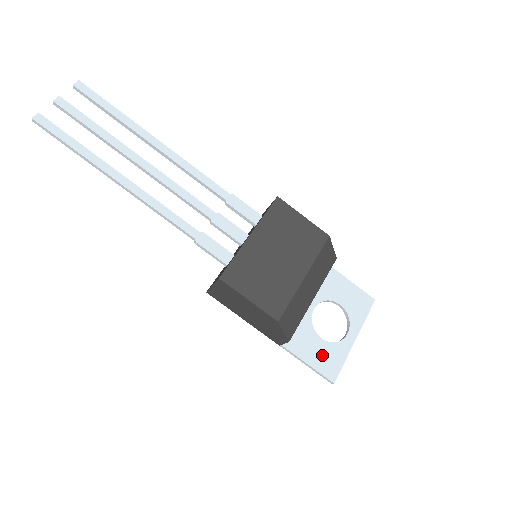
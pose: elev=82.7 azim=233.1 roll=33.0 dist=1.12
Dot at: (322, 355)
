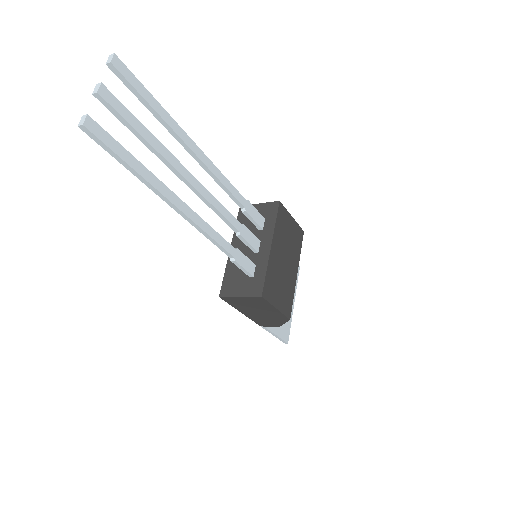
Dot at: occluded
